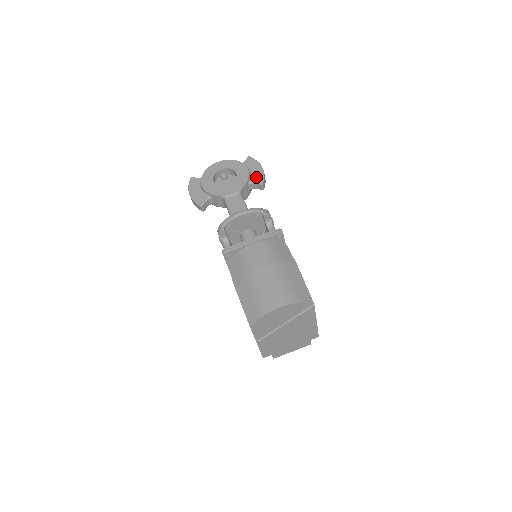
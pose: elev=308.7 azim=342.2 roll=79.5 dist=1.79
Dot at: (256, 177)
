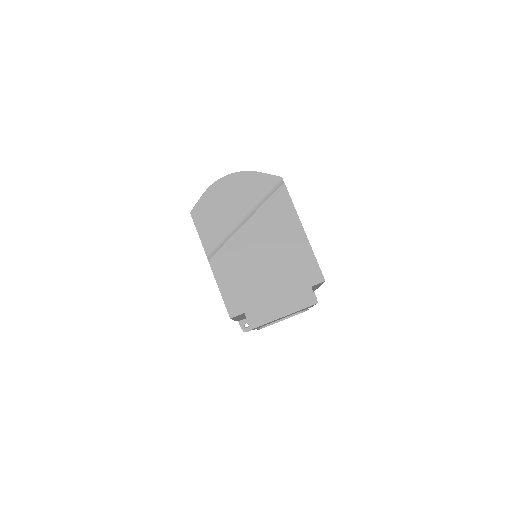
Dot at: occluded
